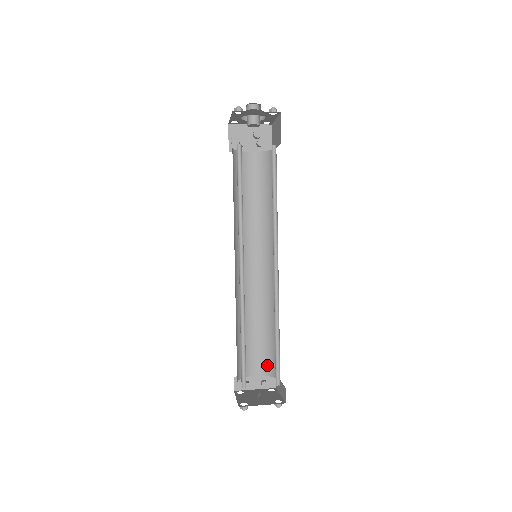
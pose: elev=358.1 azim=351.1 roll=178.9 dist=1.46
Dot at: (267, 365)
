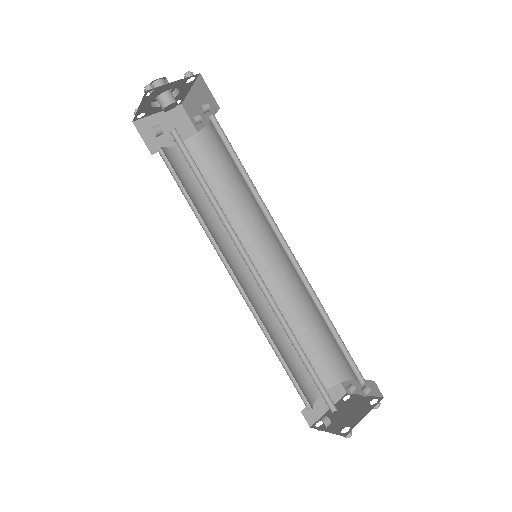
Dot at: (353, 371)
